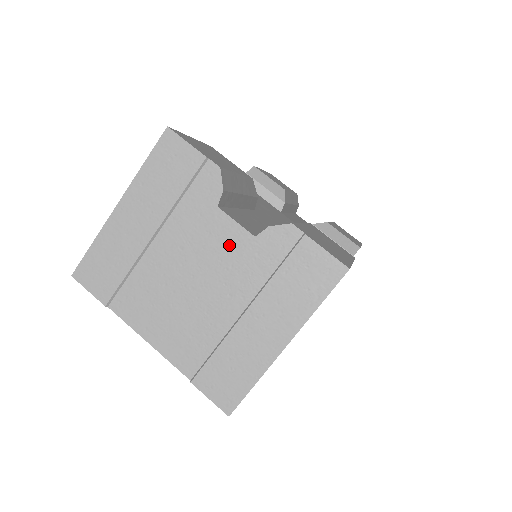
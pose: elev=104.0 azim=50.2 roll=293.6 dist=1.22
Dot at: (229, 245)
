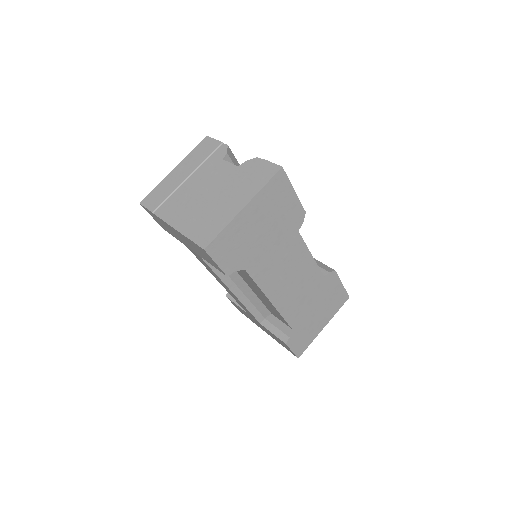
Dot at: (224, 173)
